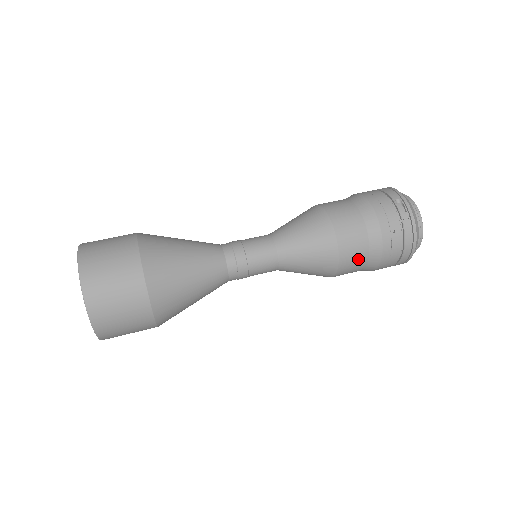
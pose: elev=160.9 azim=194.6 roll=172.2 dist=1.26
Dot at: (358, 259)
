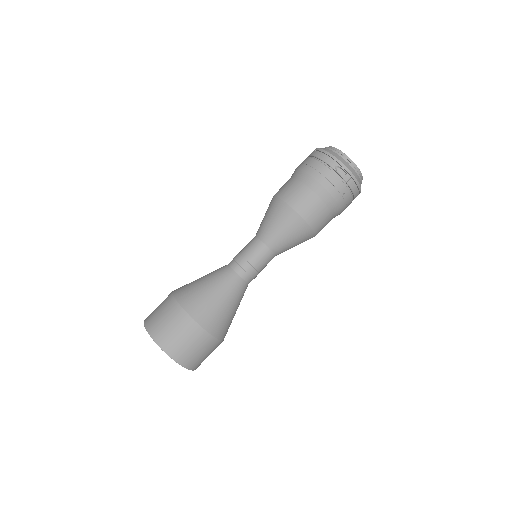
Dot at: (326, 223)
